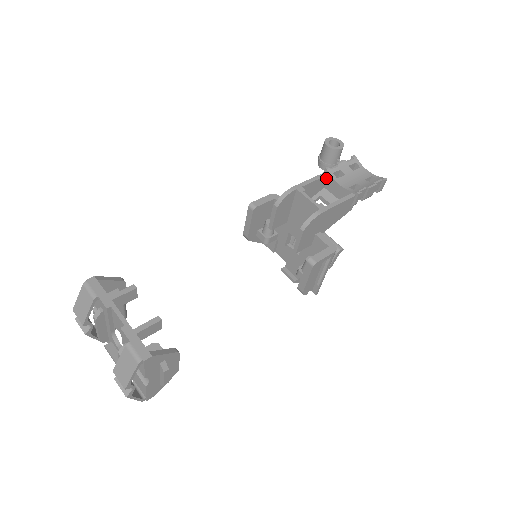
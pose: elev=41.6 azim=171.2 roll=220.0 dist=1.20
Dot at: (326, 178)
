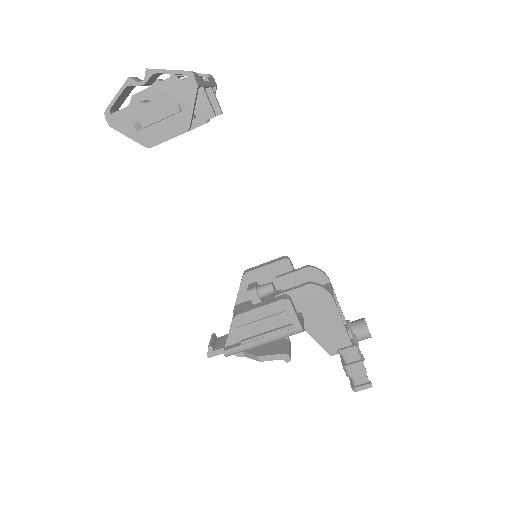
Dot at: occluded
